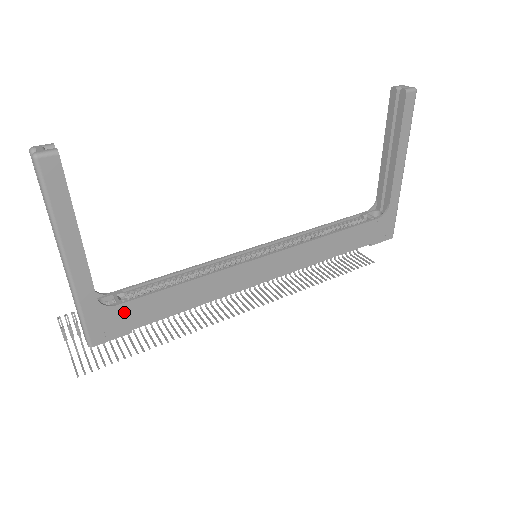
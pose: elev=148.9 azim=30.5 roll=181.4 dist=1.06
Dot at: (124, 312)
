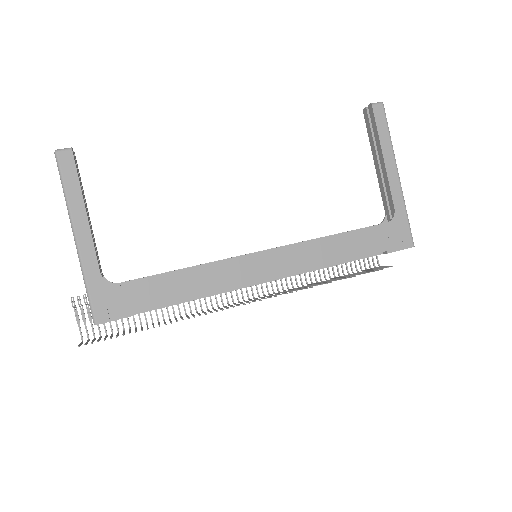
Dot at: (125, 292)
